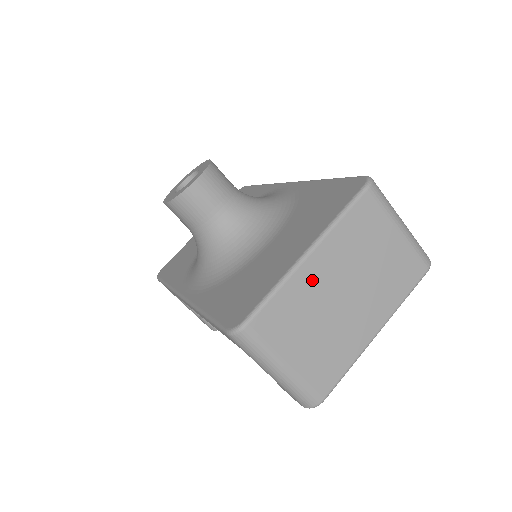
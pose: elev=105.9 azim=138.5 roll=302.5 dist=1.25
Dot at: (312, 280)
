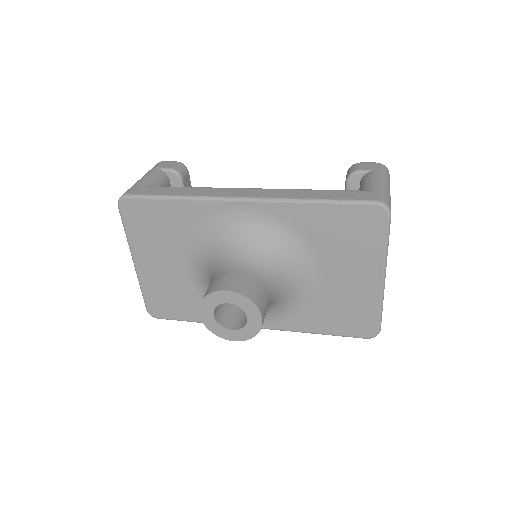
Dot at: occluded
